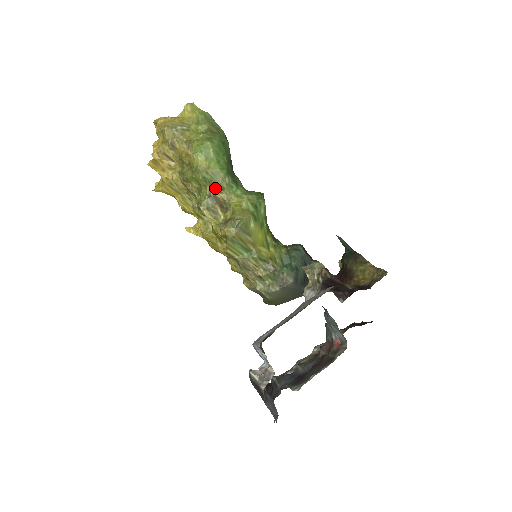
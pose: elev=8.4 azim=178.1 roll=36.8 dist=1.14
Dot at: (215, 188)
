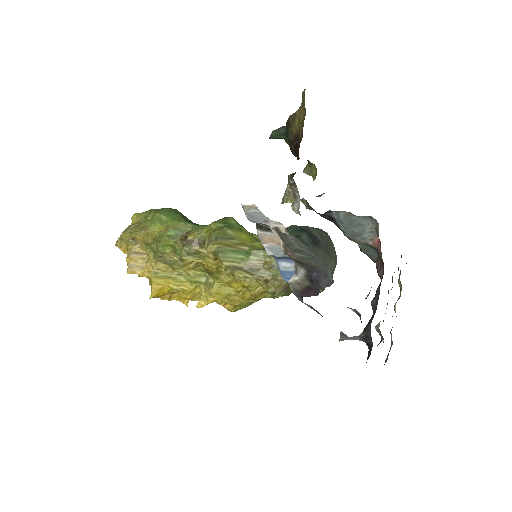
Dot at: (184, 237)
